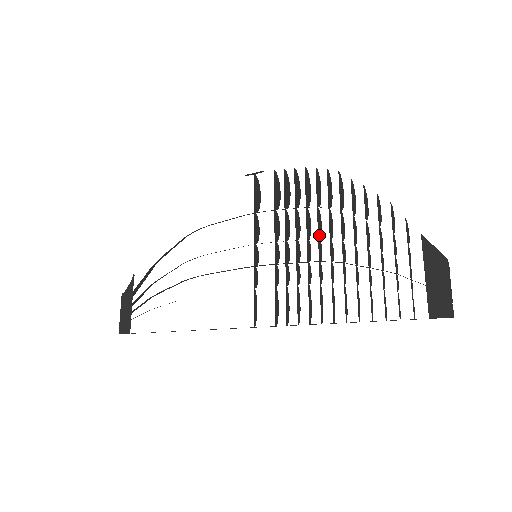
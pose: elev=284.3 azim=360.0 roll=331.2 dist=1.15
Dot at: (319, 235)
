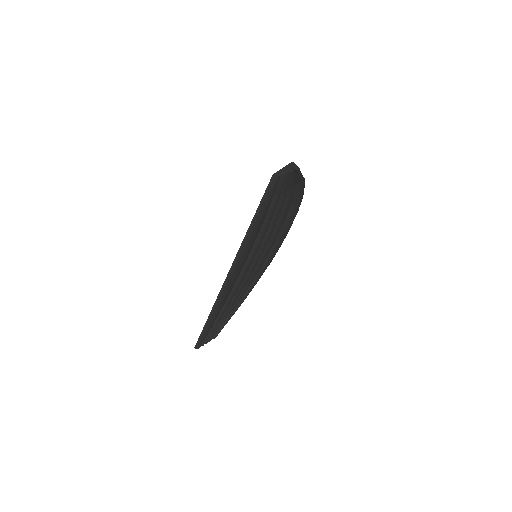
Dot at: occluded
